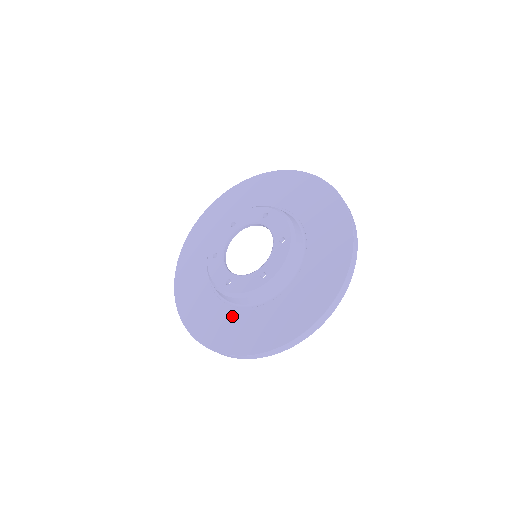
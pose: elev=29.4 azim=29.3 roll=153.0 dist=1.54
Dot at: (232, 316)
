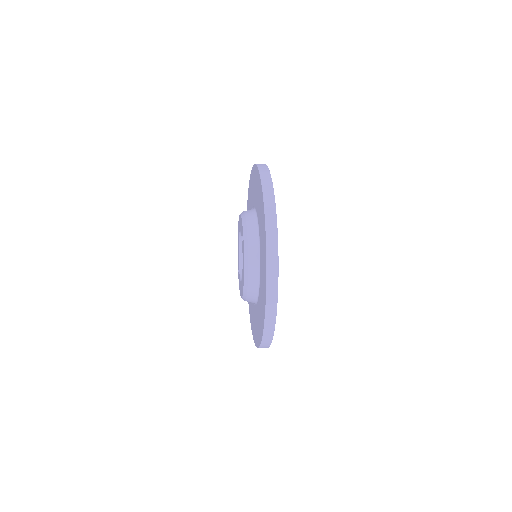
Dot at: occluded
